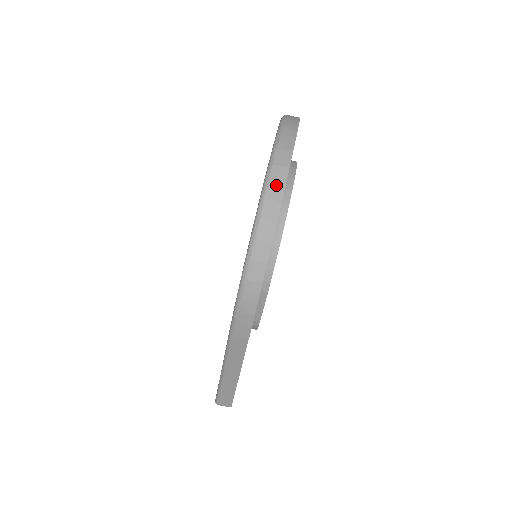
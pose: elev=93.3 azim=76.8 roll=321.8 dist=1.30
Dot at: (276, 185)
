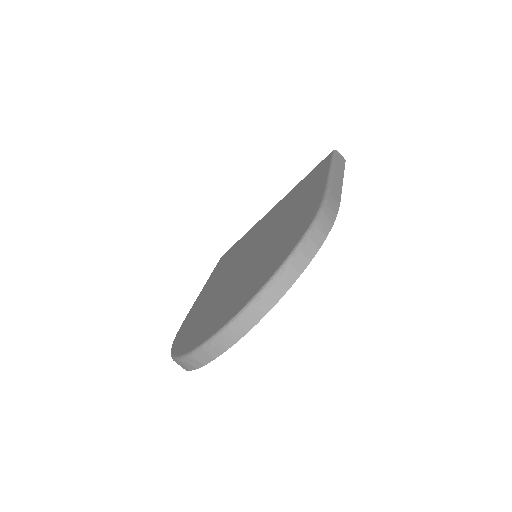
Dot at: (190, 365)
